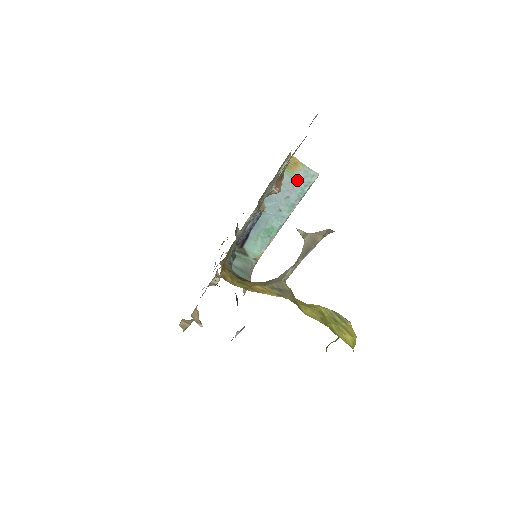
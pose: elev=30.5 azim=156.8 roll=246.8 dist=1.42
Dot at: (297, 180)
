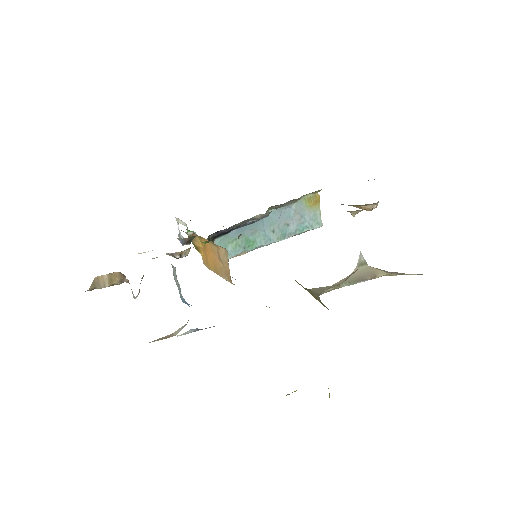
Dot at: (305, 216)
